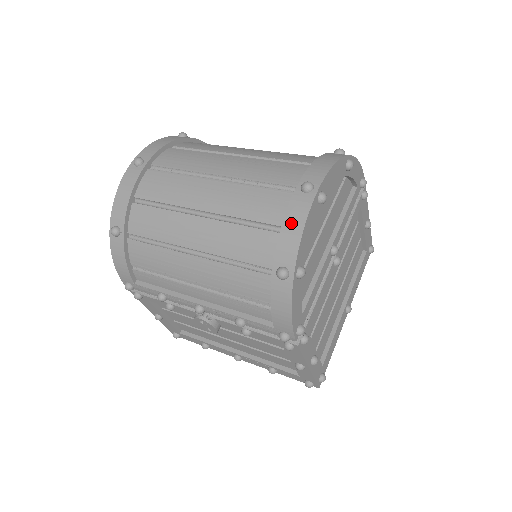
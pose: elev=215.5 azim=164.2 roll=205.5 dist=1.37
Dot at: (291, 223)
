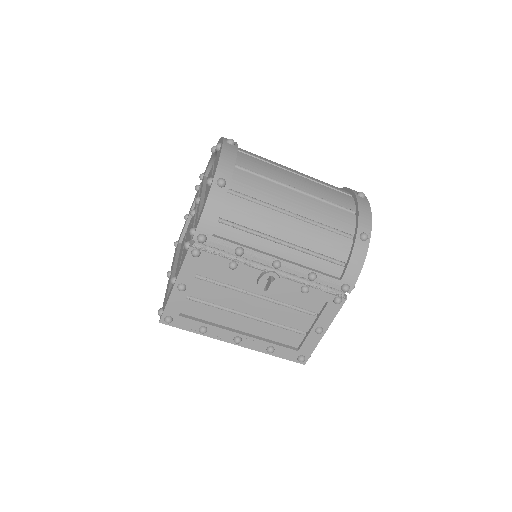
Dot at: (364, 209)
